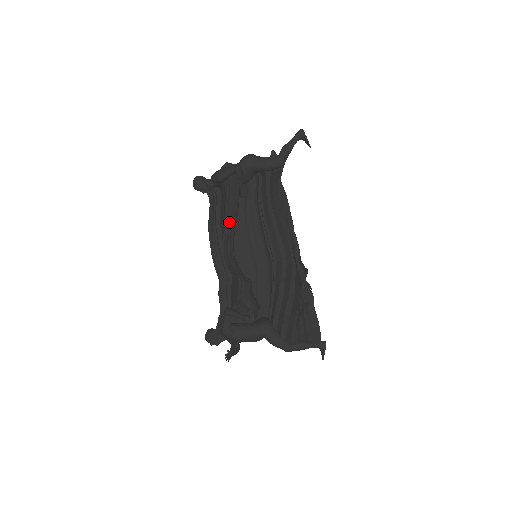
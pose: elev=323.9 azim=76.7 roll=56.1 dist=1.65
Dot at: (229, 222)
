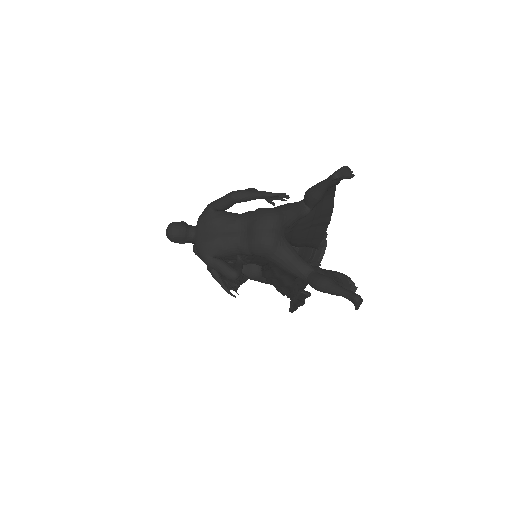
Dot at: occluded
